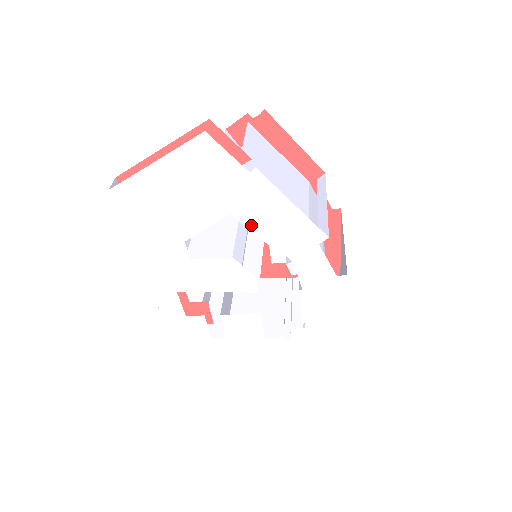
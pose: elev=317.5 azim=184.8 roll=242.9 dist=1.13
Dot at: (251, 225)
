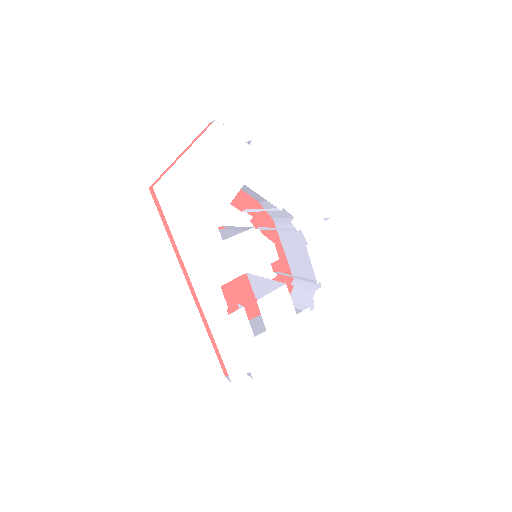
Dot at: (260, 191)
